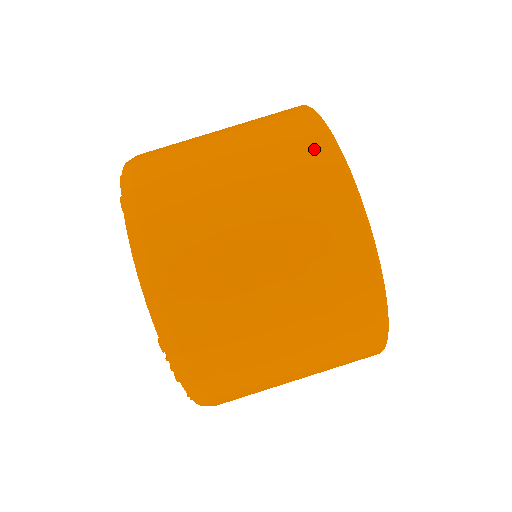
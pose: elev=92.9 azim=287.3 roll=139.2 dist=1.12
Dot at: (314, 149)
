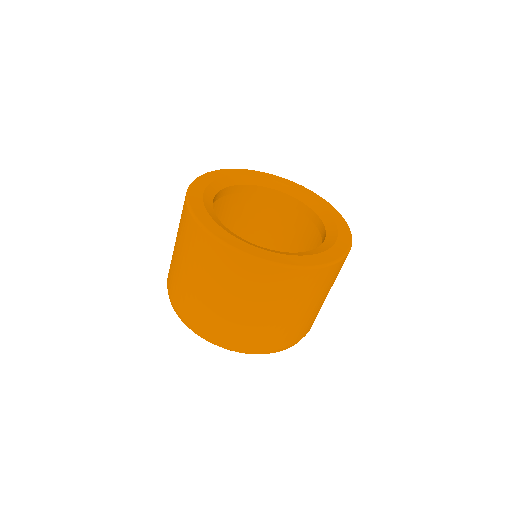
Dot at: (192, 231)
